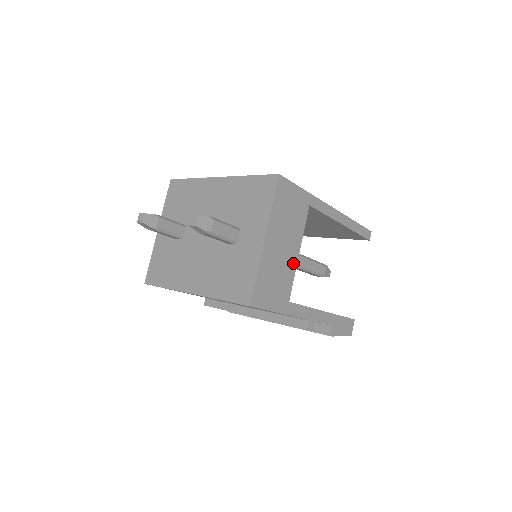
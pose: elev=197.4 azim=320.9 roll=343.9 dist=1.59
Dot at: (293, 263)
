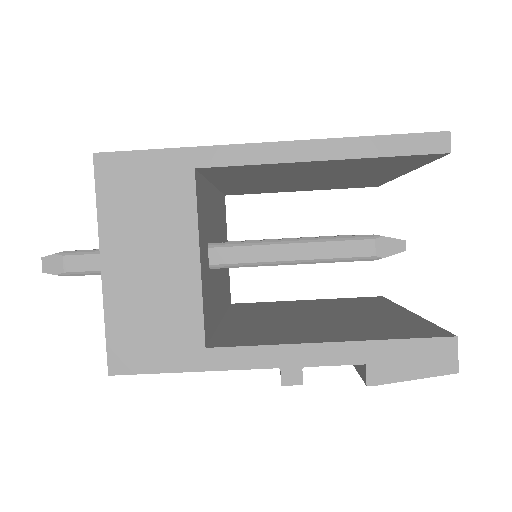
Dot at: (190, 281)
